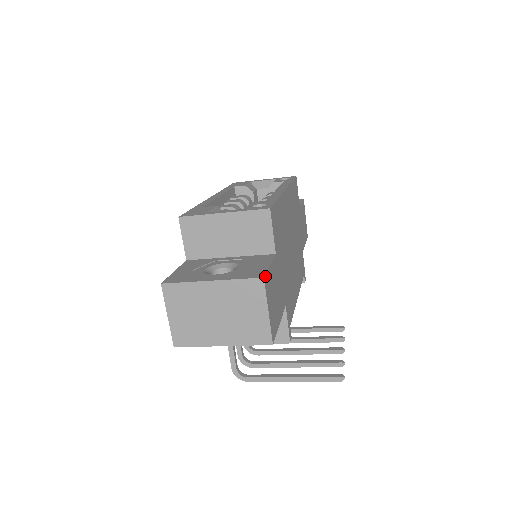
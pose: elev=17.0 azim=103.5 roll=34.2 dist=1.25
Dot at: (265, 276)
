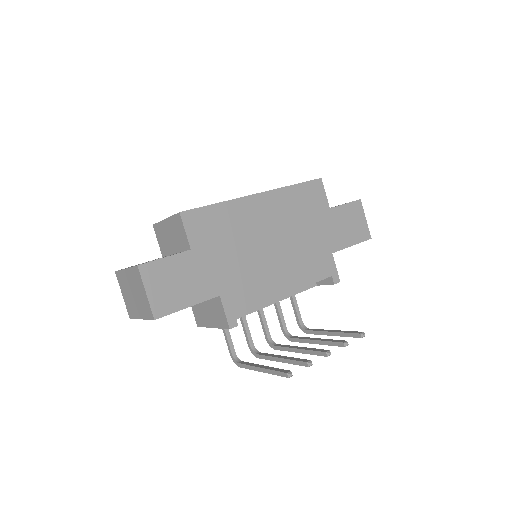
Dot at: (143, 265)
